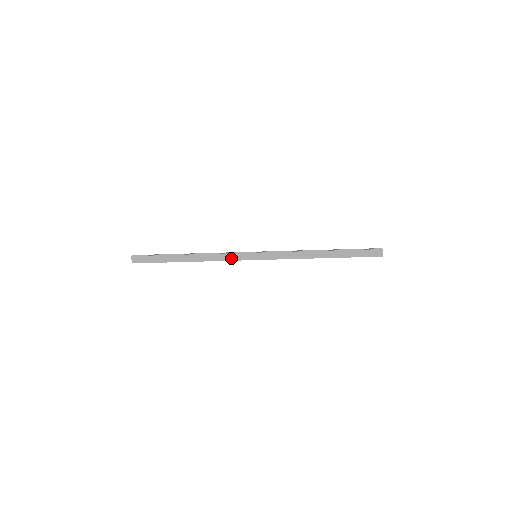
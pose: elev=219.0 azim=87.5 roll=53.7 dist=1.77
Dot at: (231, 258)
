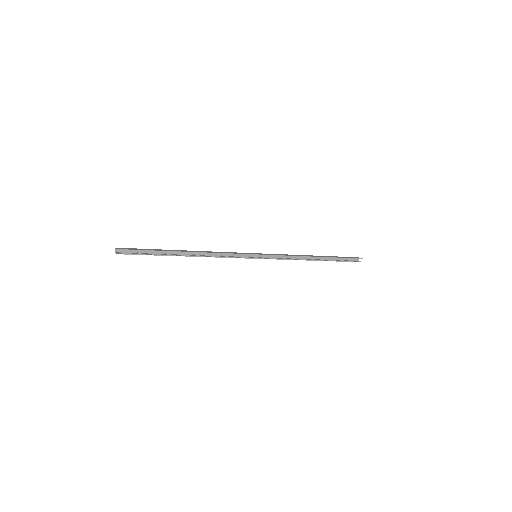
Dot at: (231, 257)
